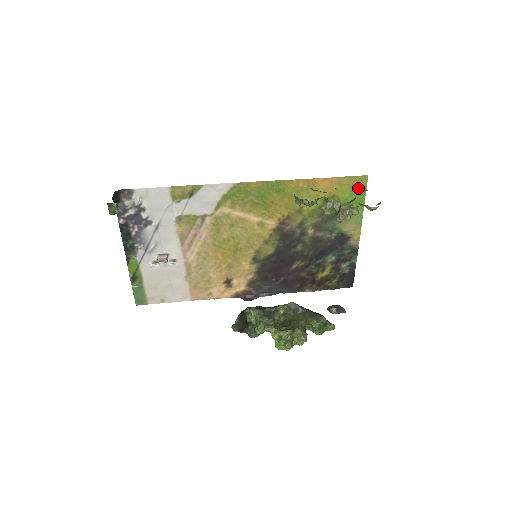
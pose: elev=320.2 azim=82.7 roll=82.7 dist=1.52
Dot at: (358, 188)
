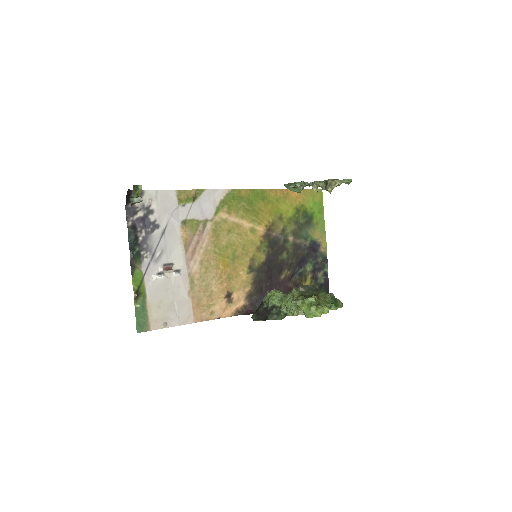
Dot at: (318, 199)
